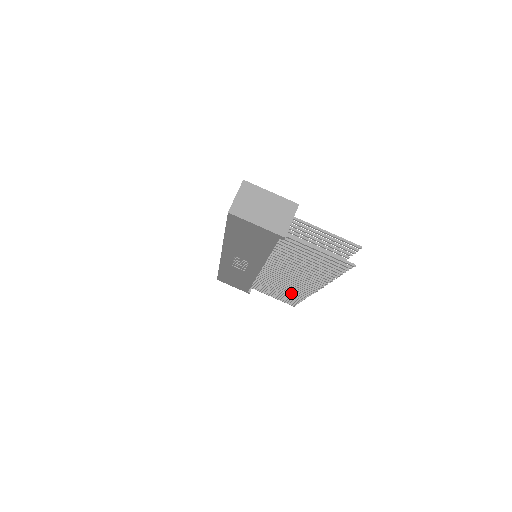
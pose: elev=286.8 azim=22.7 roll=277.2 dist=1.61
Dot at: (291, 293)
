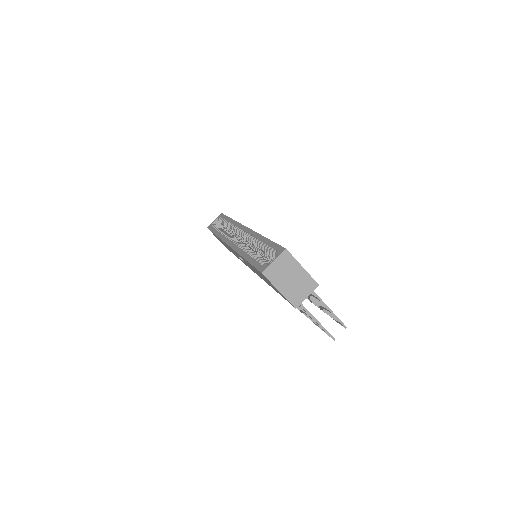
Dot at: occluded
